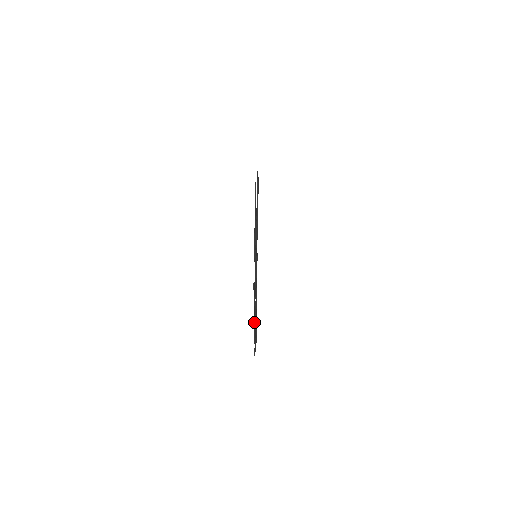
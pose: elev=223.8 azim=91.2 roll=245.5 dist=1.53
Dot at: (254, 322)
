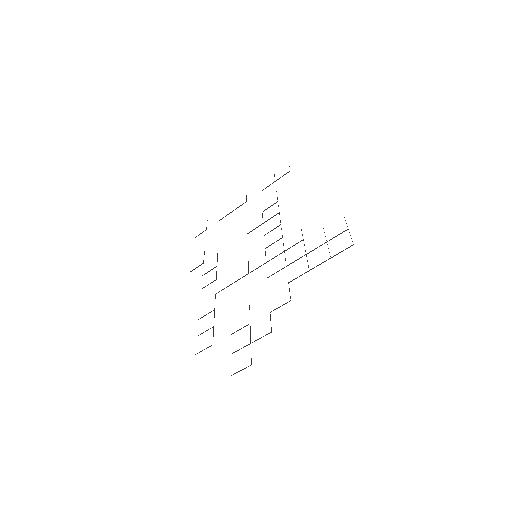
Dot at: (208, 313)
